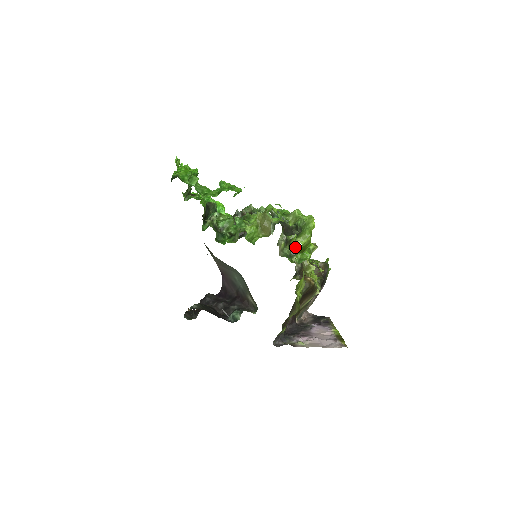
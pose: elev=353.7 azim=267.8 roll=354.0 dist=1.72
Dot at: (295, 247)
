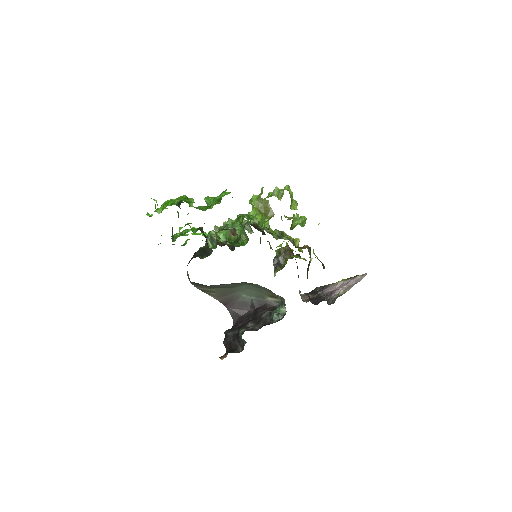
Dot at: (278, 230)
